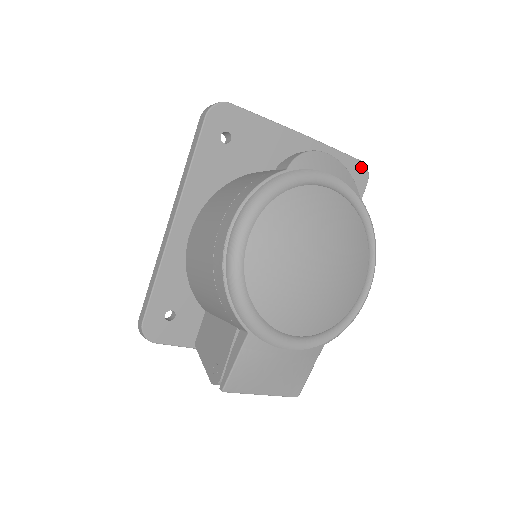
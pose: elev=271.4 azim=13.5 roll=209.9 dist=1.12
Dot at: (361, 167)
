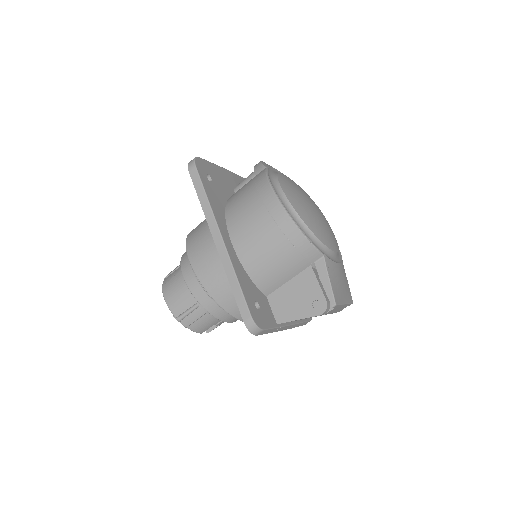
Dot at: occluded
